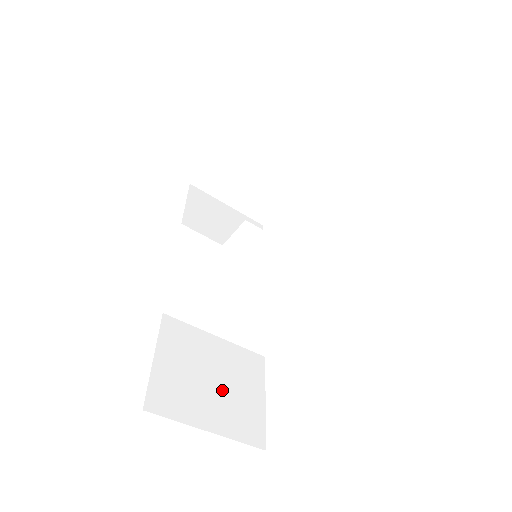
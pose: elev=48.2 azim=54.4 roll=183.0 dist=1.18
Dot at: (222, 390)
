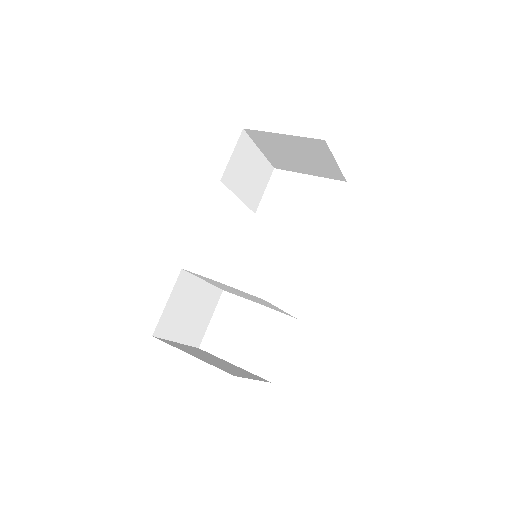
Dot at: (193, 317)
